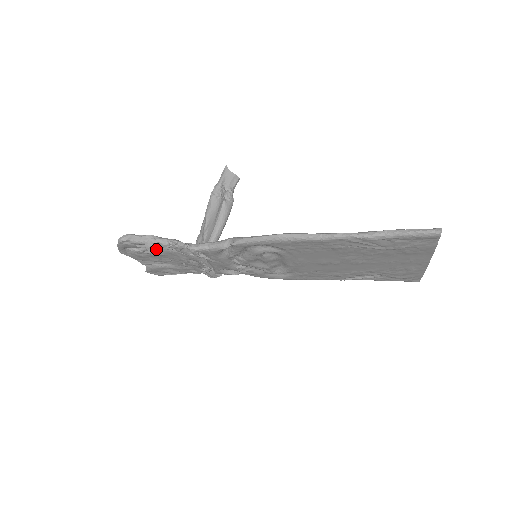
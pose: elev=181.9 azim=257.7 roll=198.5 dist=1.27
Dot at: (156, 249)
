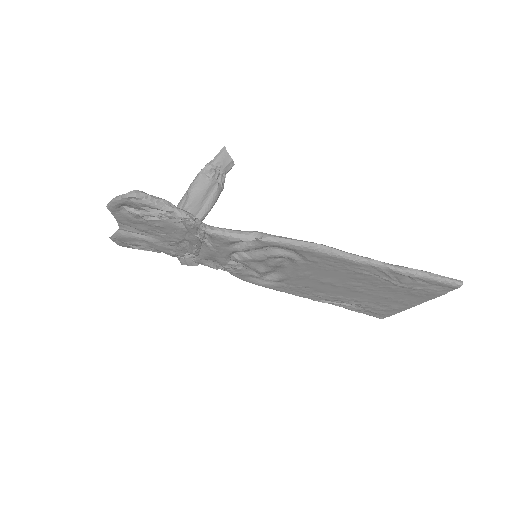
Dot at: (161, 218)
